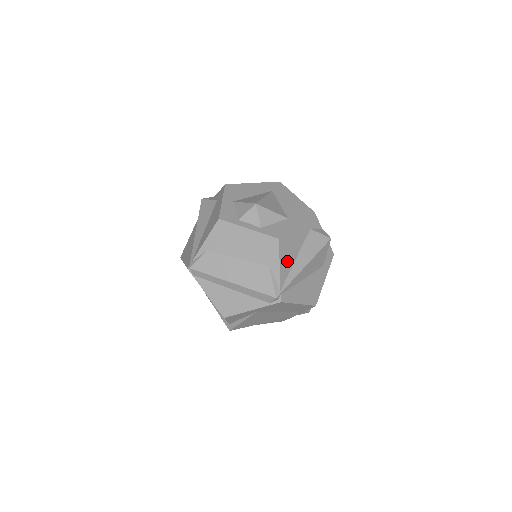
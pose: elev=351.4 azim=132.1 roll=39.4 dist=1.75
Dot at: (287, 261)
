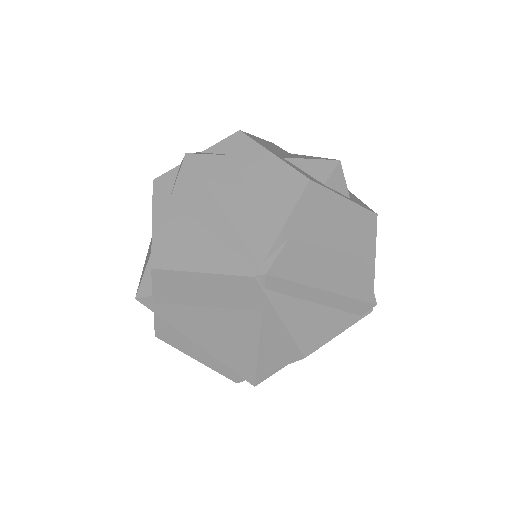
Dot at: occluded
